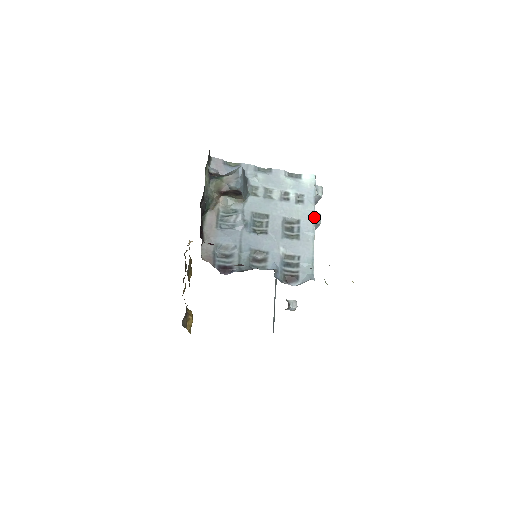
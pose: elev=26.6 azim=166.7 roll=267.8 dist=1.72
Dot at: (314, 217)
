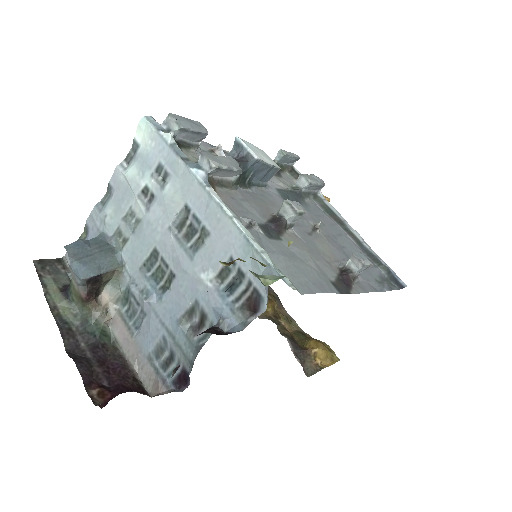
Dot at: (194, 175)
